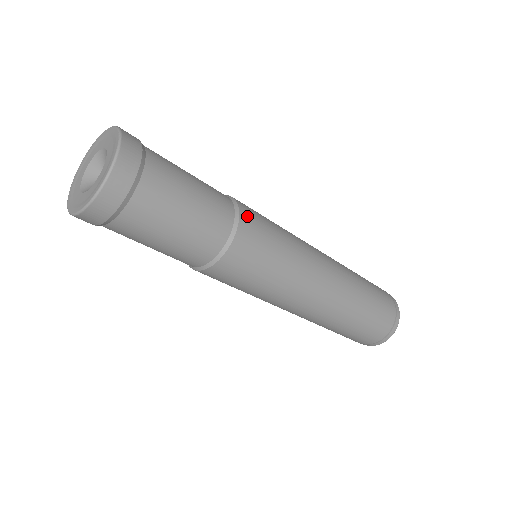
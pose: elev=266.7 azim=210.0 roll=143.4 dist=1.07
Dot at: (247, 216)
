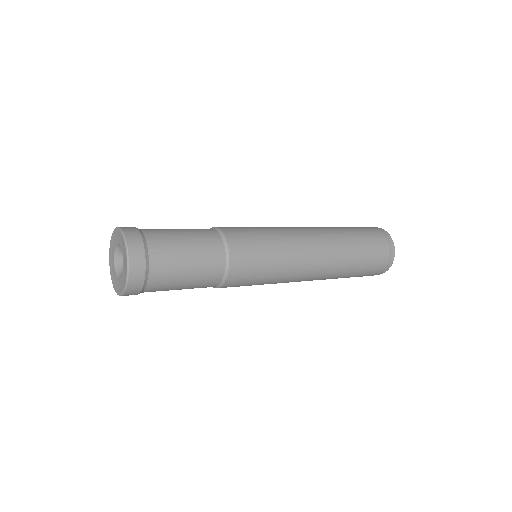
Dot at: occluded
